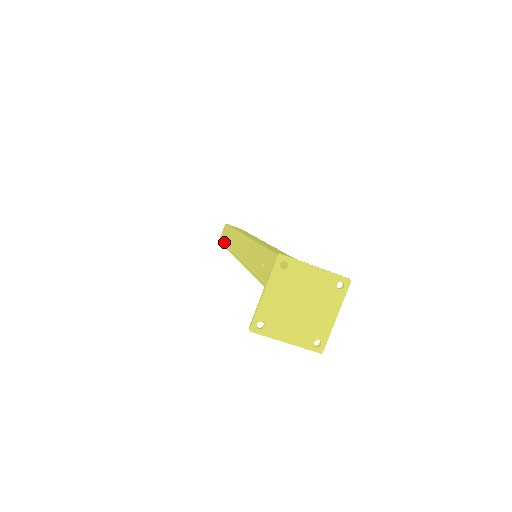
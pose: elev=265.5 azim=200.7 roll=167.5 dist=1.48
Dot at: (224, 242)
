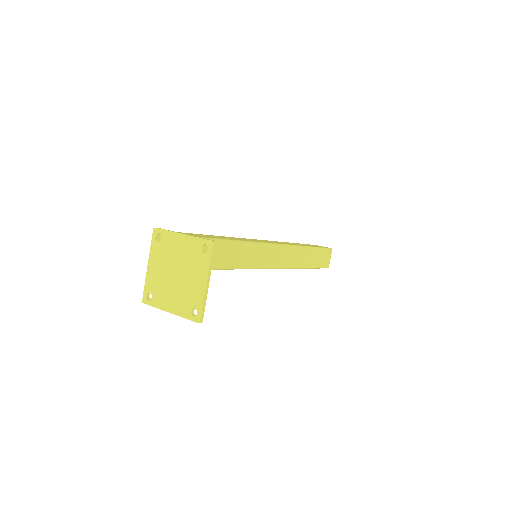
Dot at: occluded
